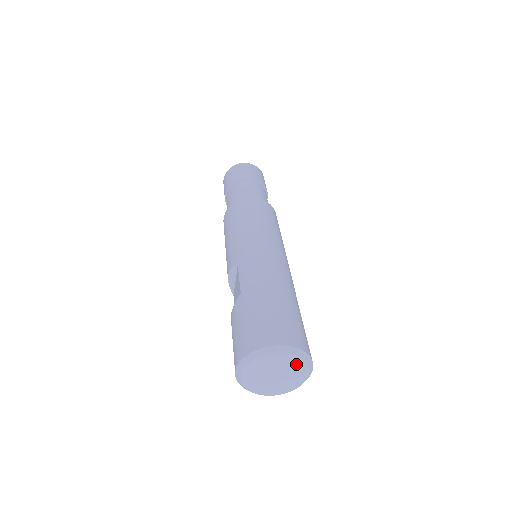
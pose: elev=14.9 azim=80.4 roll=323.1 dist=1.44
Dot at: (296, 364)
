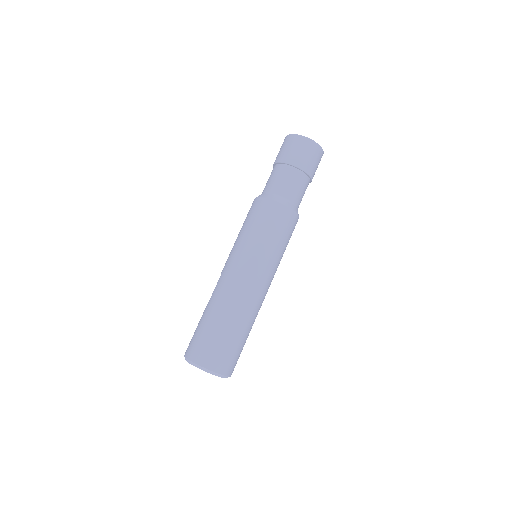
Dot at: occluded
